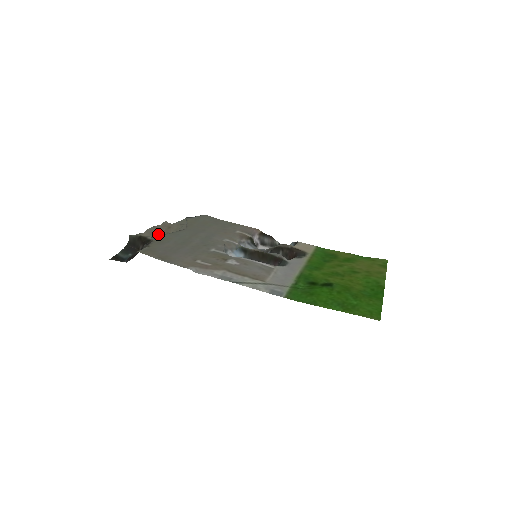
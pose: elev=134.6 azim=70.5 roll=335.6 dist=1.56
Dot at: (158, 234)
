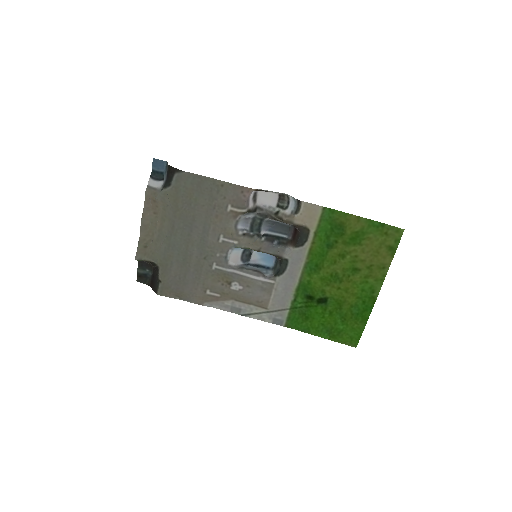
Dot at: (149, 213)
